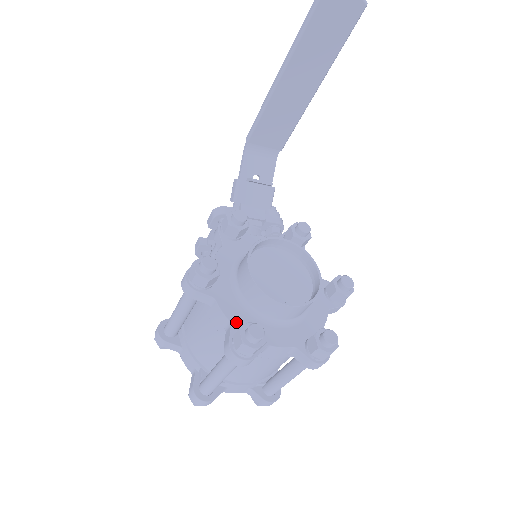
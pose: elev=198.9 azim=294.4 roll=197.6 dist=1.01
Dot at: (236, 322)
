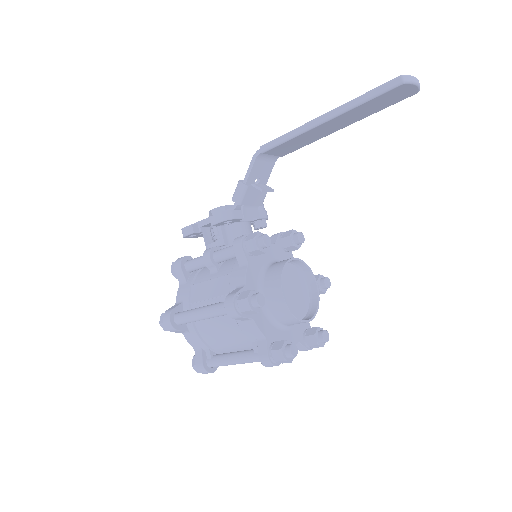
Dot at: (268, 336)
